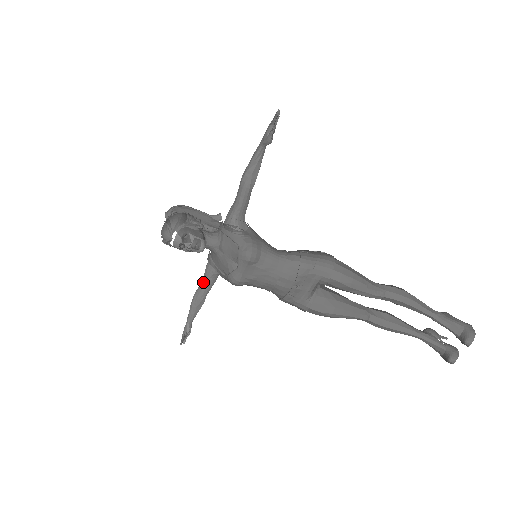
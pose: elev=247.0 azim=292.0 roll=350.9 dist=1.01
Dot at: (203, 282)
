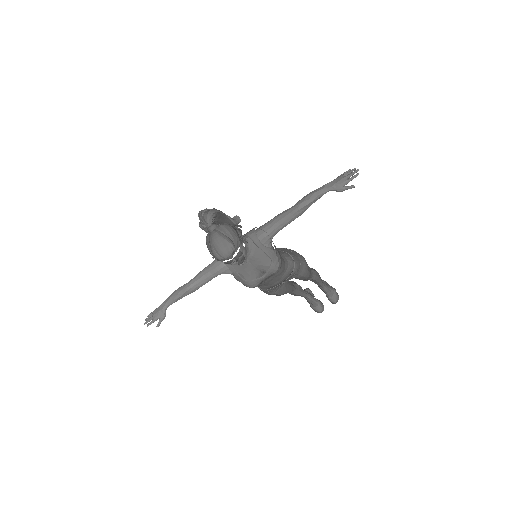
Dot at: (207, 278)
